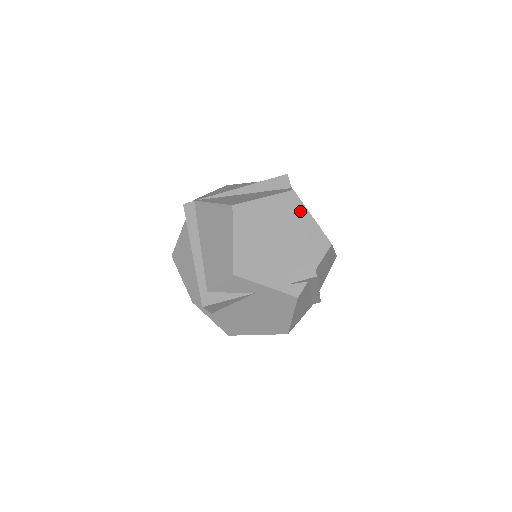
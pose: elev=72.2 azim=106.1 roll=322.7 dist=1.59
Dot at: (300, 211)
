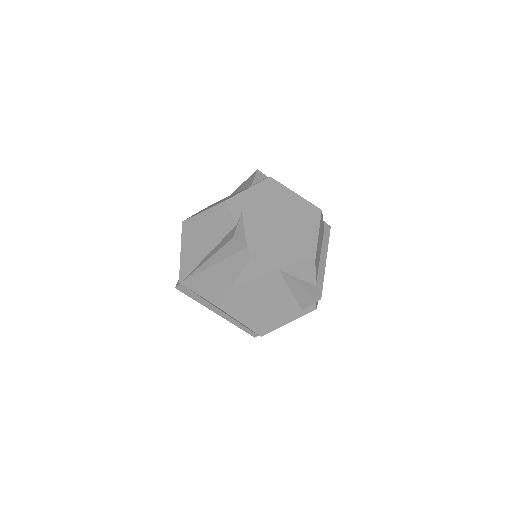
Dot at: (270, 264)
